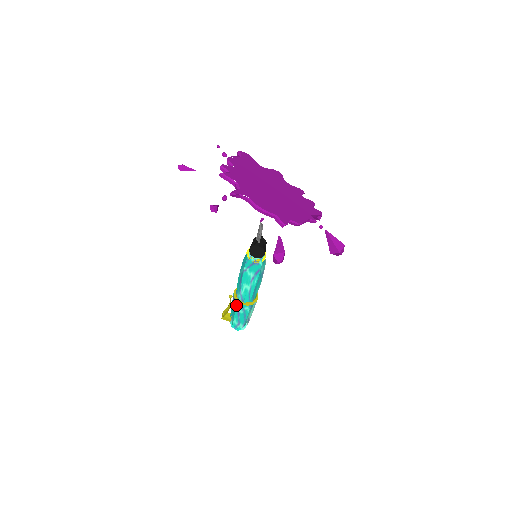
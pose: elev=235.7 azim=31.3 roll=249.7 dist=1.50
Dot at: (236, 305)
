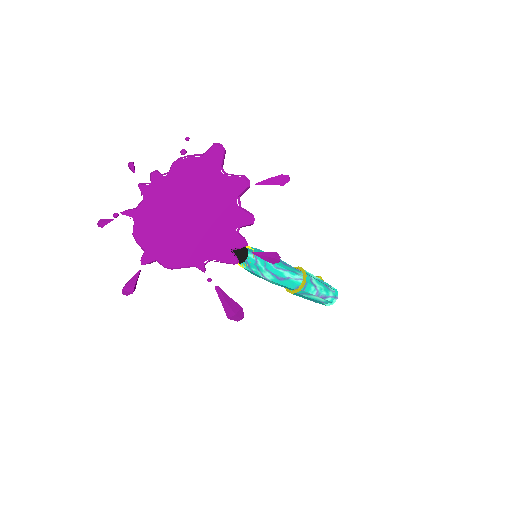
Dot at: (294, 282)
